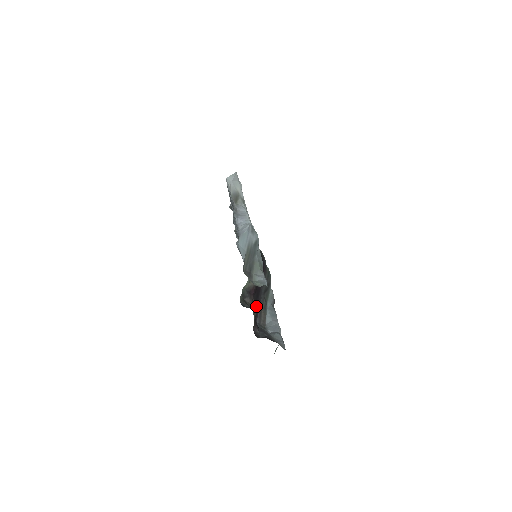
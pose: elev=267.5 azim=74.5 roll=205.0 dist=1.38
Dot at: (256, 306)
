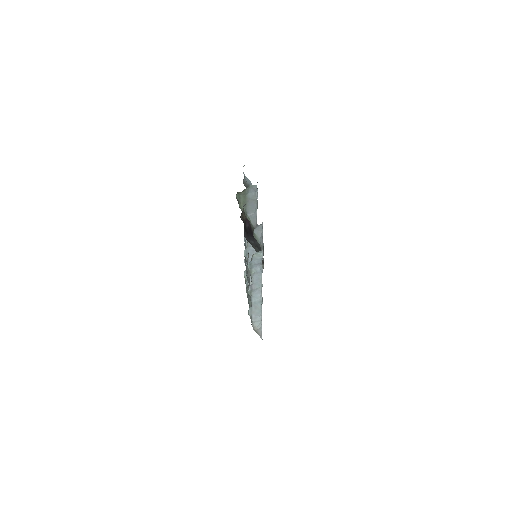
Dot at: (247, 234)
